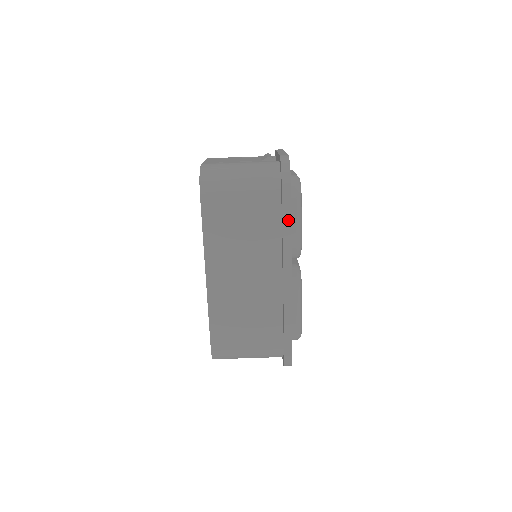
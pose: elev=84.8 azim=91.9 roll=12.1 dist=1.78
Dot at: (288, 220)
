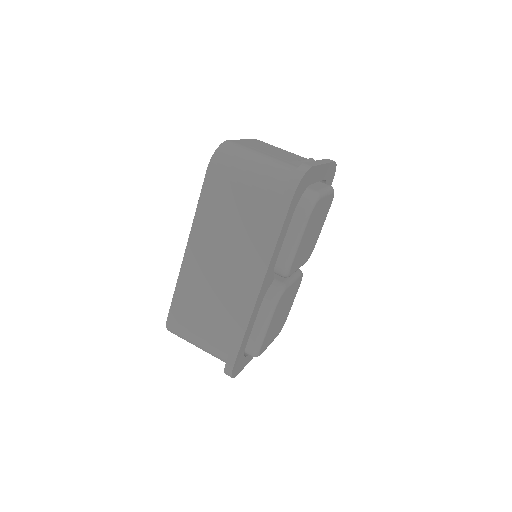
Dot at: (277, 233)
